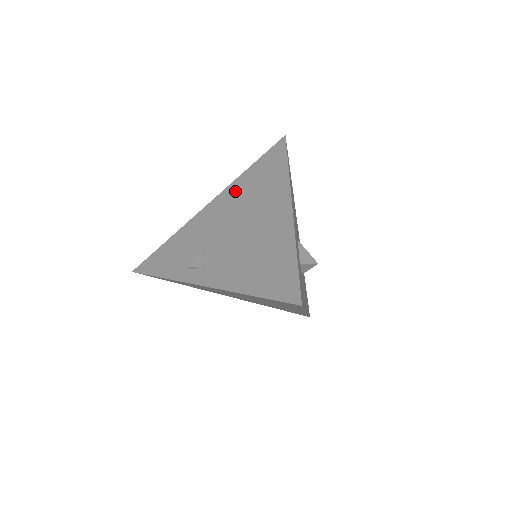
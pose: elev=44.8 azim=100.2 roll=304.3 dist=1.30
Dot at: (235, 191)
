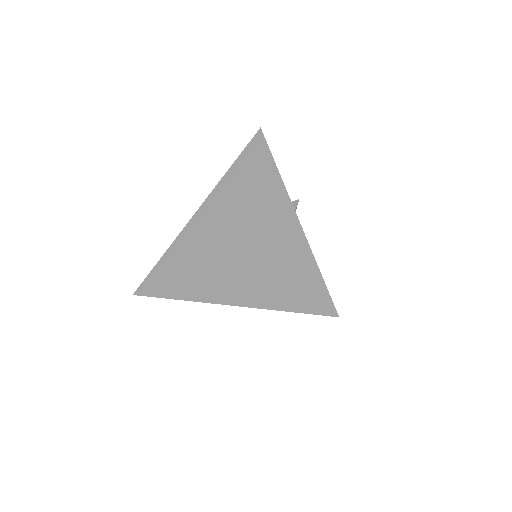
Dot at: occluded
